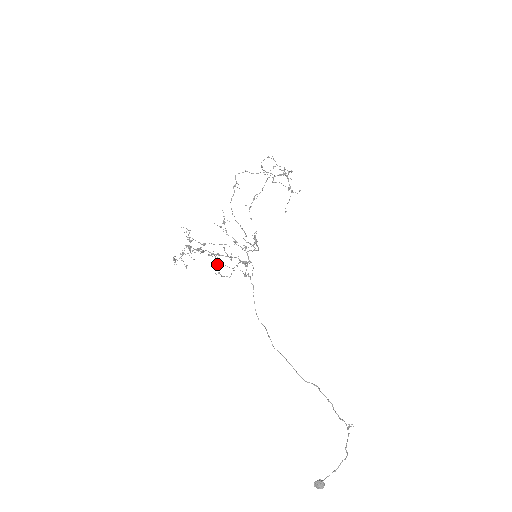
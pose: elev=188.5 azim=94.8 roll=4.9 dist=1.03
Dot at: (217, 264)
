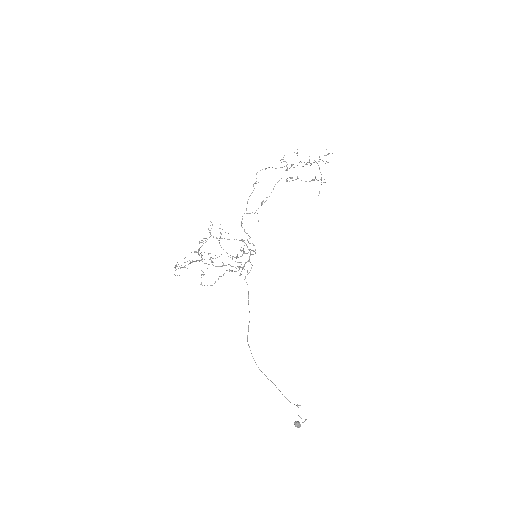
Dot at: (201, 277)
